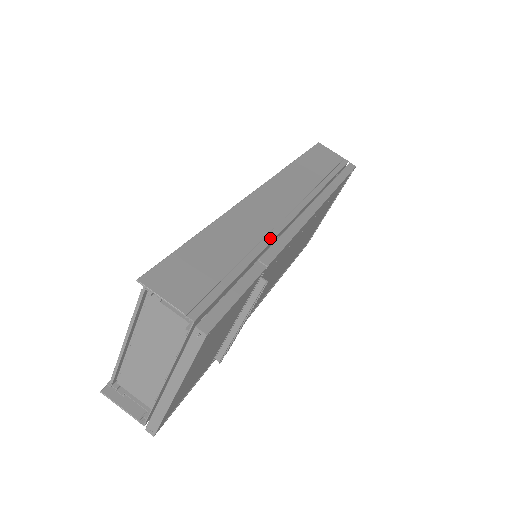
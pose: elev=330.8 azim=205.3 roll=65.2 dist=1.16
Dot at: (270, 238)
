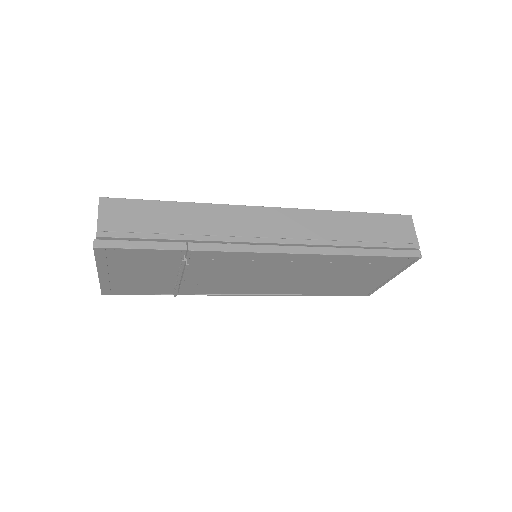
Dot at: (219, 239)
